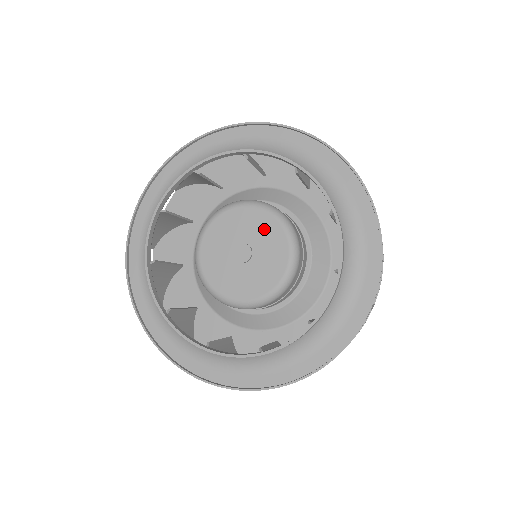
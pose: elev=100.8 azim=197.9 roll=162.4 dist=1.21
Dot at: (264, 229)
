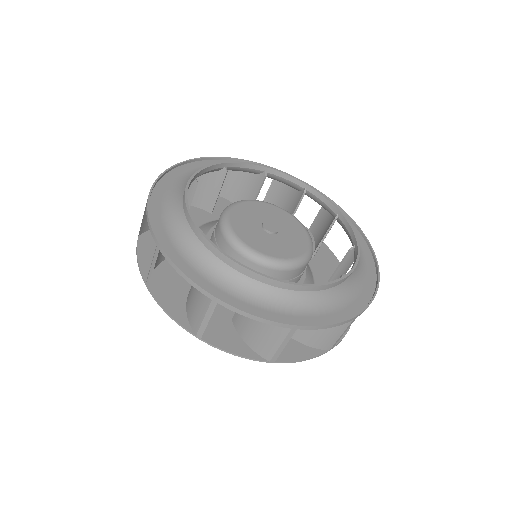
Dot at: (284, 219)
